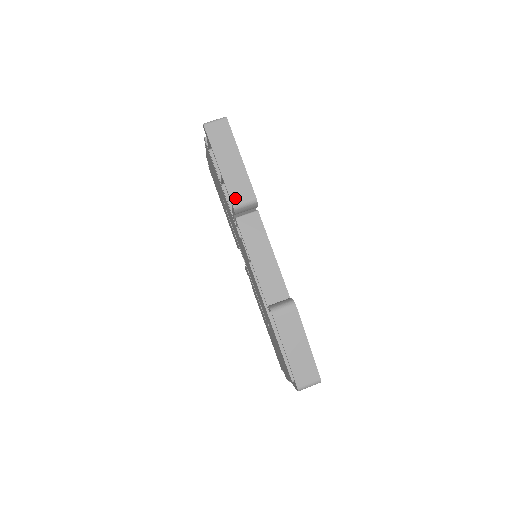
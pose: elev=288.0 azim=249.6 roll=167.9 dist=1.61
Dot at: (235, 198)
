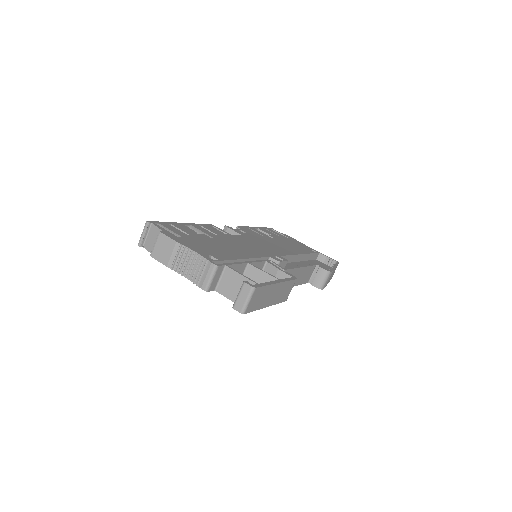
Dot at: (286, 298)
